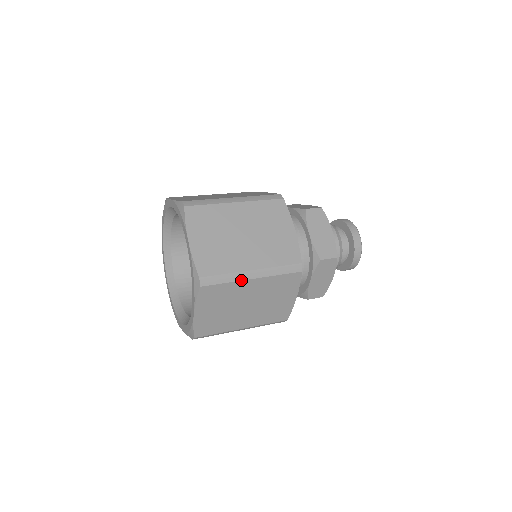
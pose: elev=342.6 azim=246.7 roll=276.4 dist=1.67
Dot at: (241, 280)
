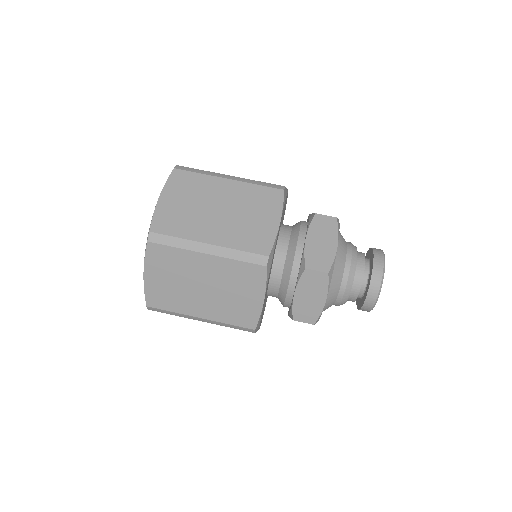
Dot at: (188, 318)
